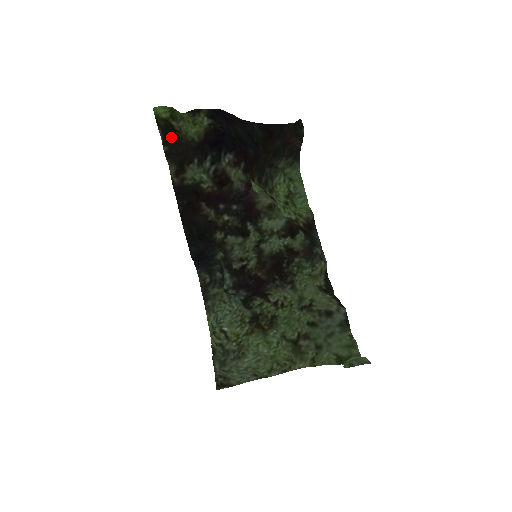
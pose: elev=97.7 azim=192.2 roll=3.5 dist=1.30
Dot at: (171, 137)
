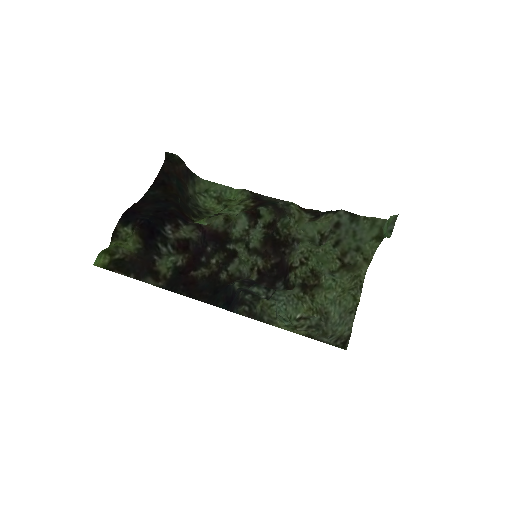
Dot at: (126, 266)
